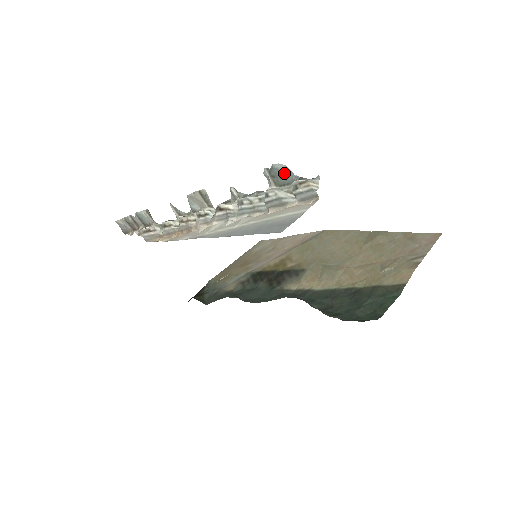
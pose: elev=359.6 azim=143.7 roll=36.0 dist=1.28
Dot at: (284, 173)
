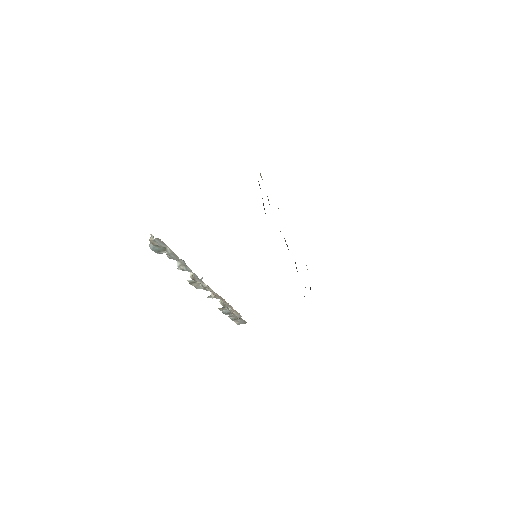
Dot at: occluded
